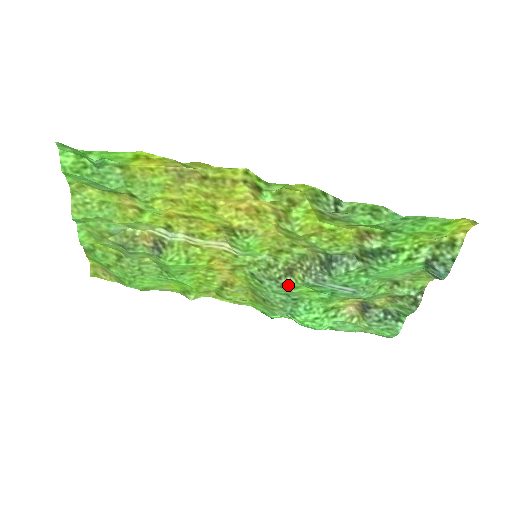
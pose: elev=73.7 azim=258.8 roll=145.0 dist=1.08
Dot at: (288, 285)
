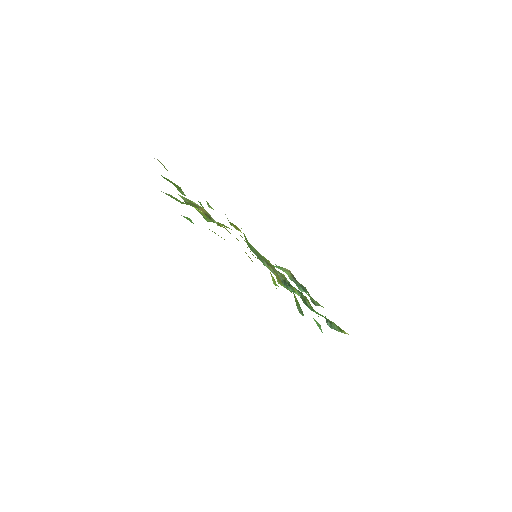
Dot at: (263, 263)
